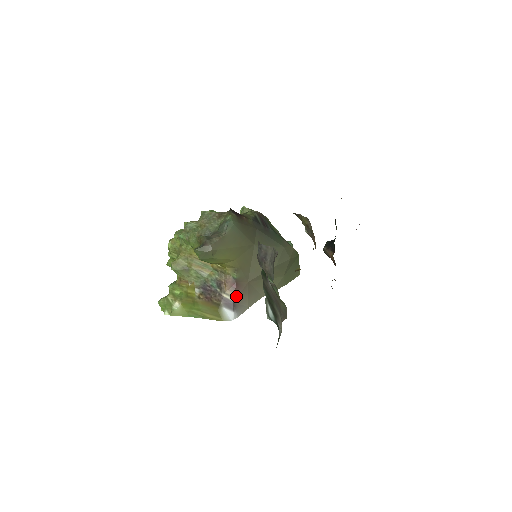
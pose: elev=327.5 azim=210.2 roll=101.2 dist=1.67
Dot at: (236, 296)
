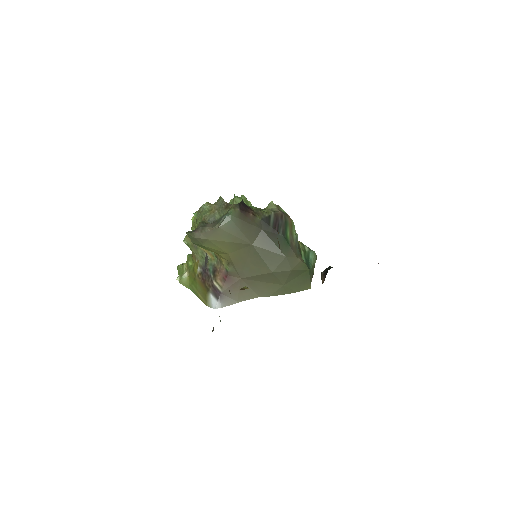
Dot at: (225, 288)
